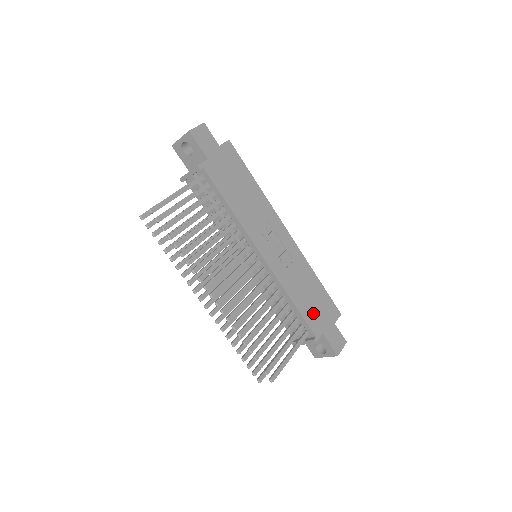
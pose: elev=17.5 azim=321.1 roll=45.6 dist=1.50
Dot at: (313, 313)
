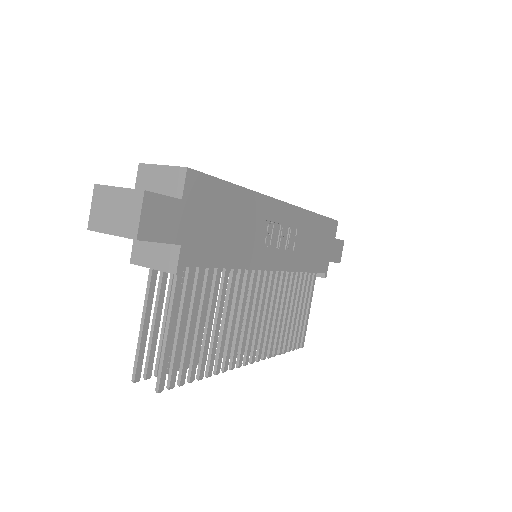
Dot at: (320, 256)
